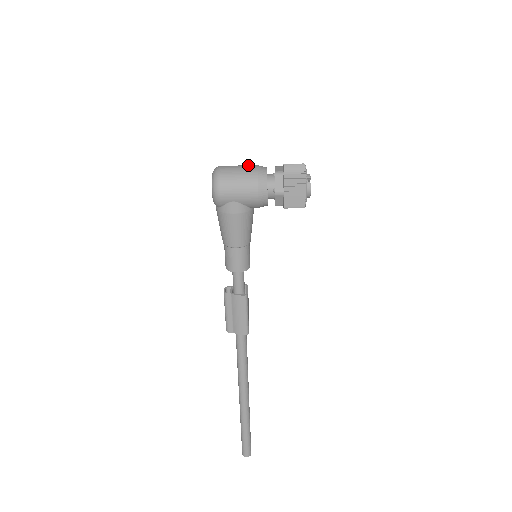
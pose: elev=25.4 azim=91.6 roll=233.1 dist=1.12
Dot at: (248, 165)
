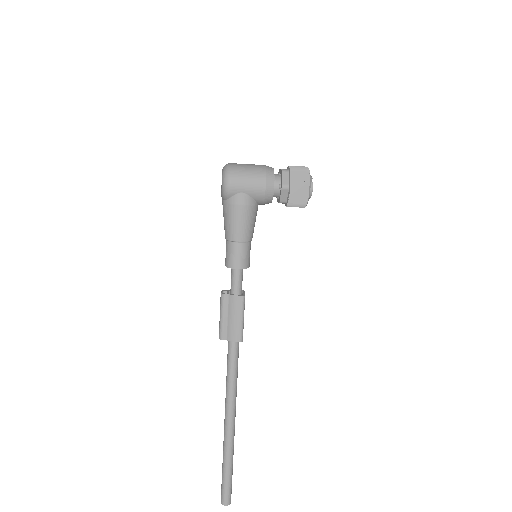
Dot at: occluded
